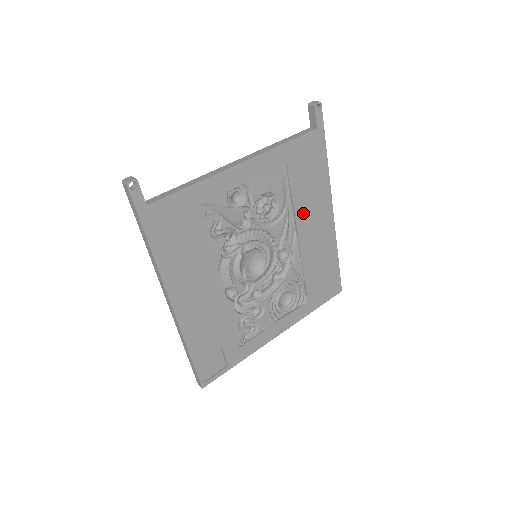
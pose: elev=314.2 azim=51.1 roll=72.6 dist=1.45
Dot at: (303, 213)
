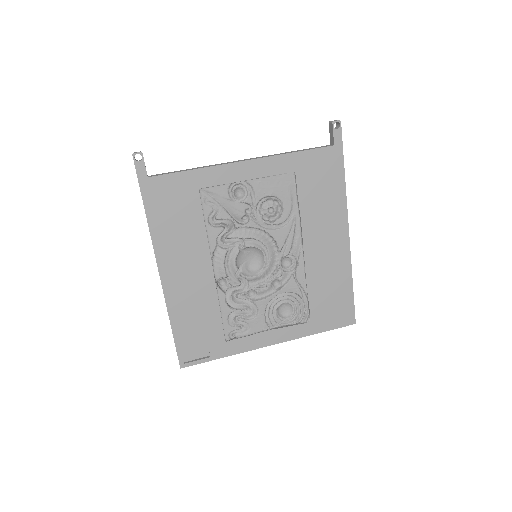
Dot at: (311, 226)
